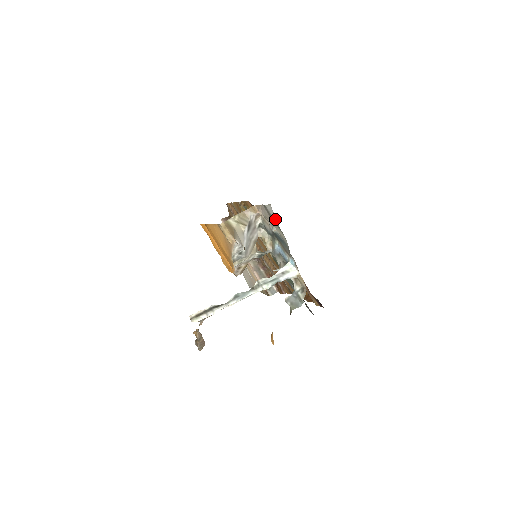
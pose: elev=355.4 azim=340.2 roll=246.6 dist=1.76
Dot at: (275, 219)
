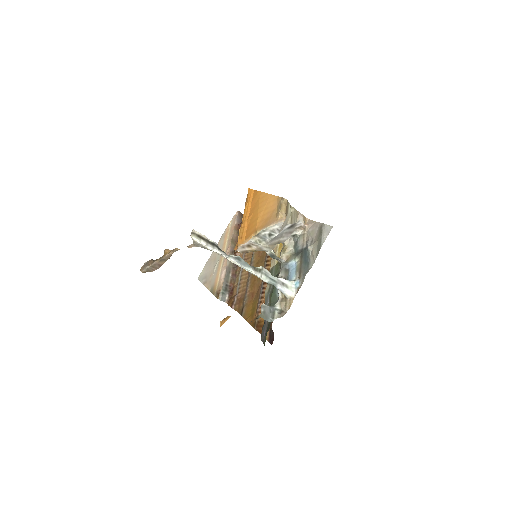
Dot at: (324, 240)
